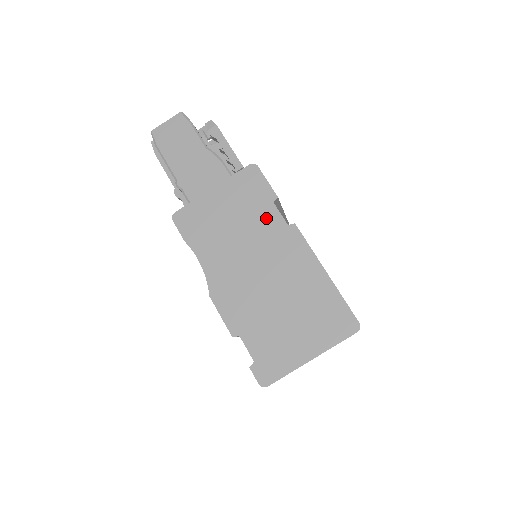
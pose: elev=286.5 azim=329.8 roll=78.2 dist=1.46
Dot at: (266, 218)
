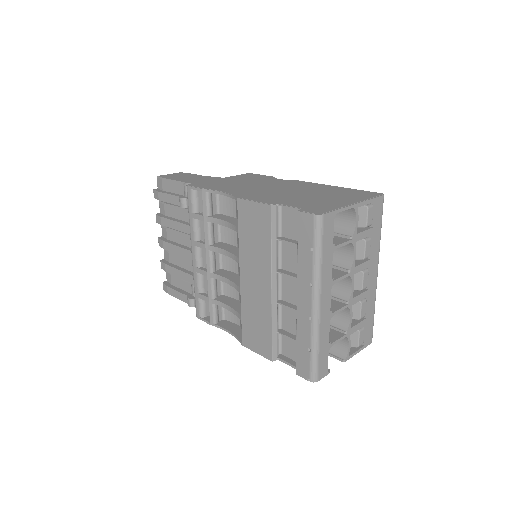
Dot at: (271, 180)
